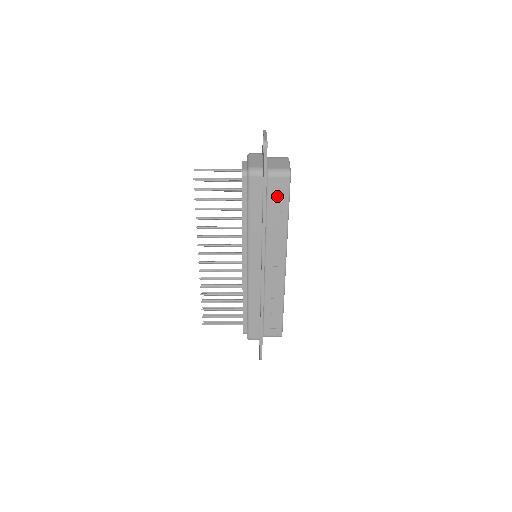
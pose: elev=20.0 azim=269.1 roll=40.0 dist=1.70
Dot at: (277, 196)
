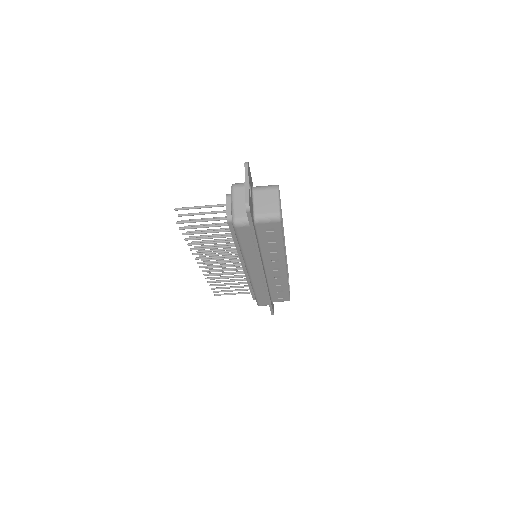
Dot at: (269, 234)
